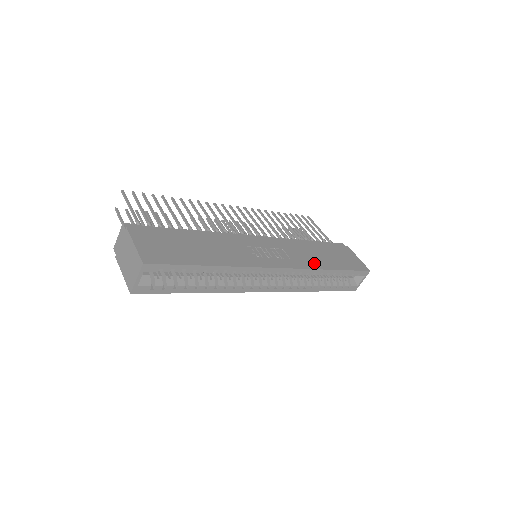
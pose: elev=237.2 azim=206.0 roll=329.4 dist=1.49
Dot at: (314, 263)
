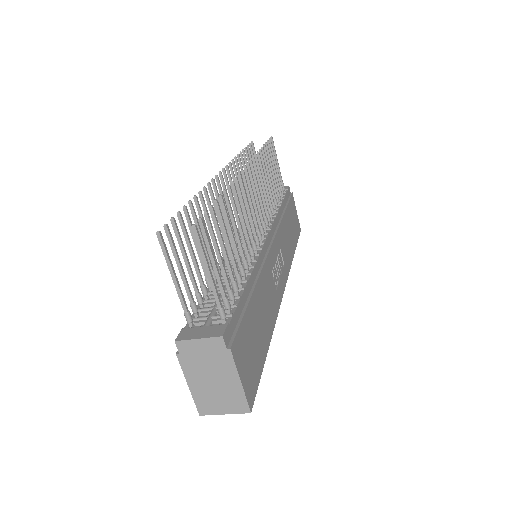
Dot at: (290, 255)
